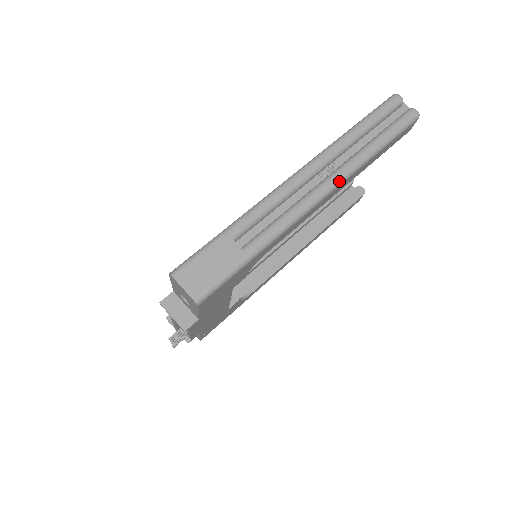
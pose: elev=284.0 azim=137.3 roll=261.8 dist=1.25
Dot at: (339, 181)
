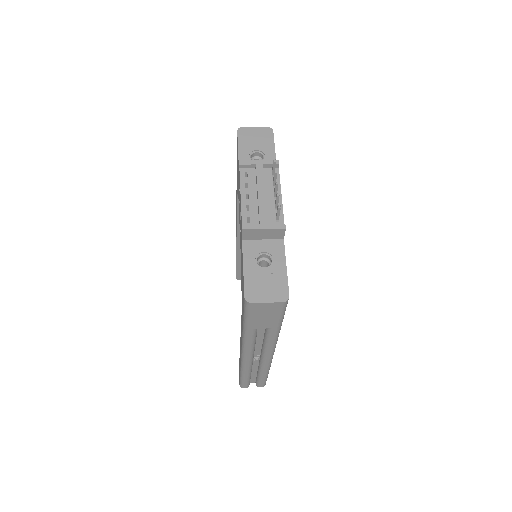
Dot at: occluded
